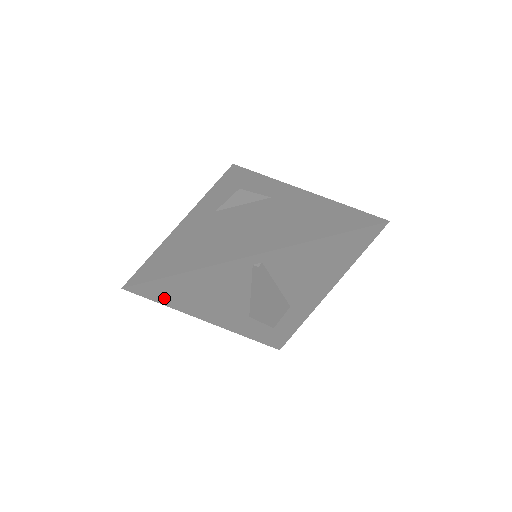
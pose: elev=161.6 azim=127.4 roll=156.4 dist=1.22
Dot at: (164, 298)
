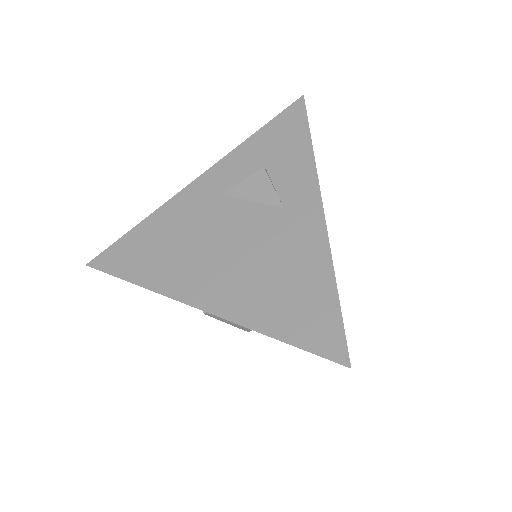
Dot at: occluded
